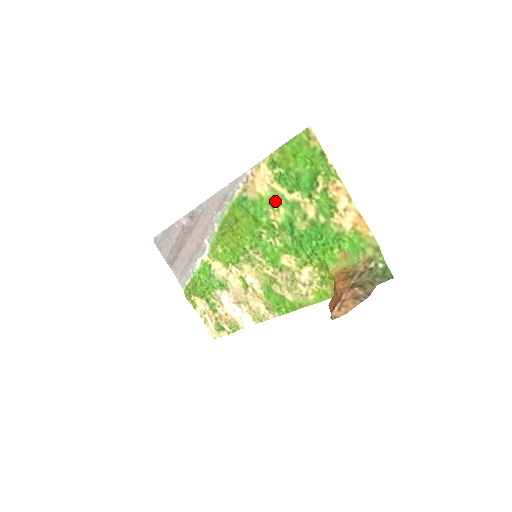
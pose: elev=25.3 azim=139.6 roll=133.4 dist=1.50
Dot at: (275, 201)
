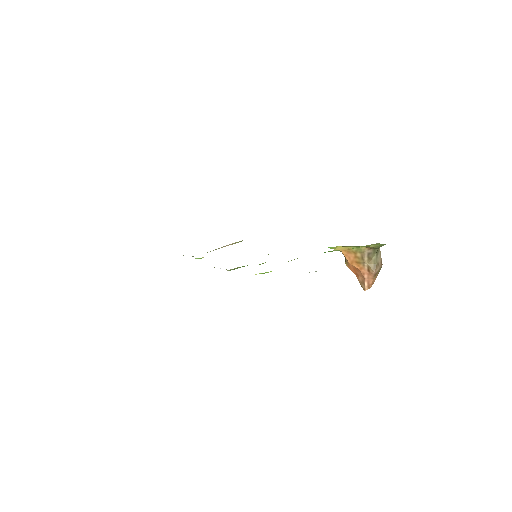
Dot at: occluded
